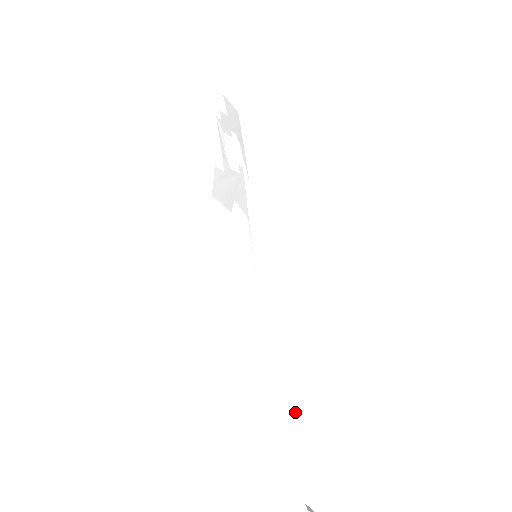
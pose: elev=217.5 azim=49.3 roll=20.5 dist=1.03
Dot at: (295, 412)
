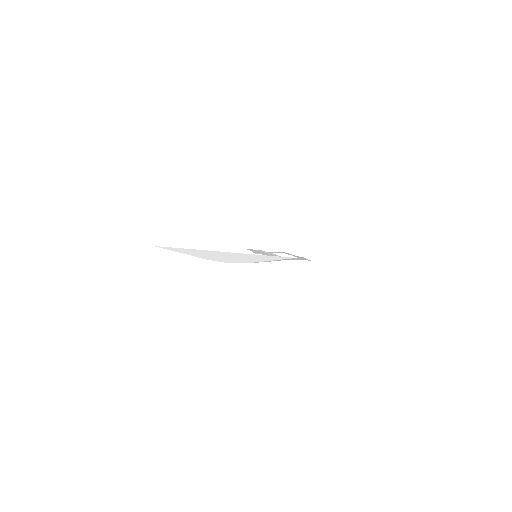
Dot at: (201, 251)
